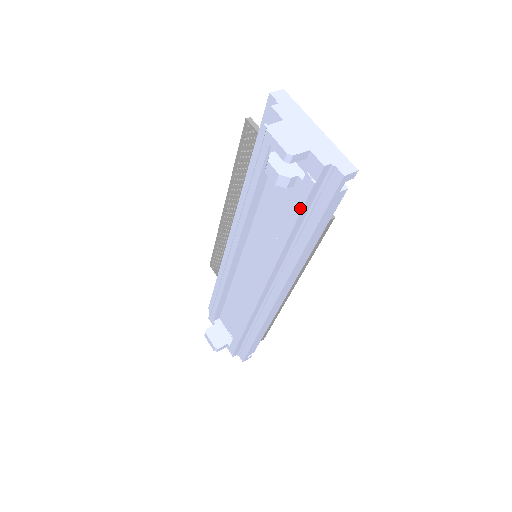
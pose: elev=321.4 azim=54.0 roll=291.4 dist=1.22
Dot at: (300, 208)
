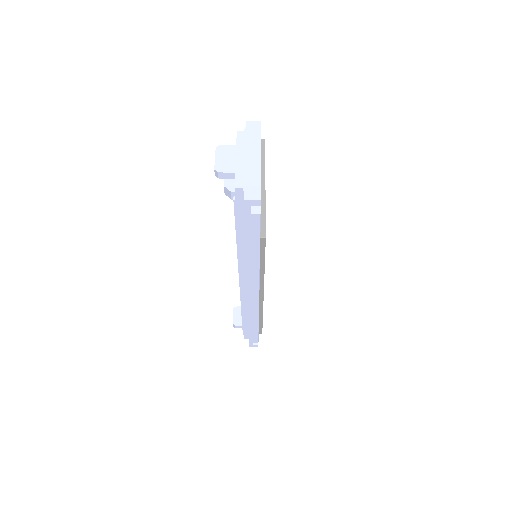
Dot at: (235, 218)
